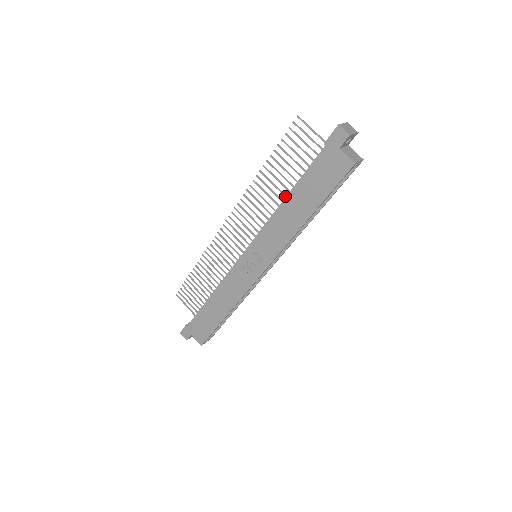
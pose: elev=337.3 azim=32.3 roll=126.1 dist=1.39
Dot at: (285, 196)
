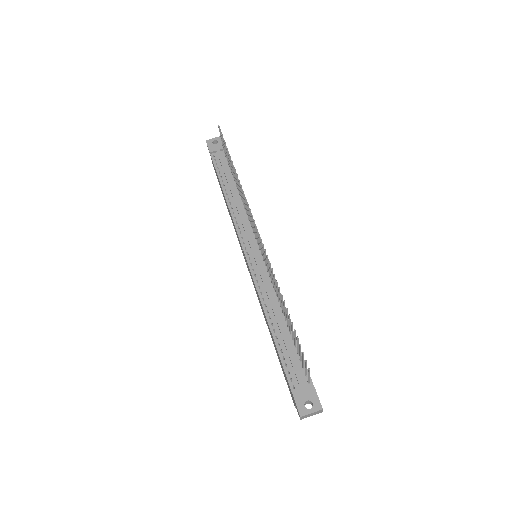
Dot at: (282, 311)
